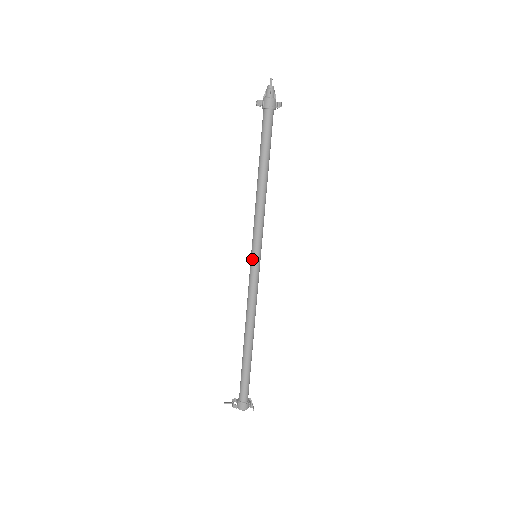
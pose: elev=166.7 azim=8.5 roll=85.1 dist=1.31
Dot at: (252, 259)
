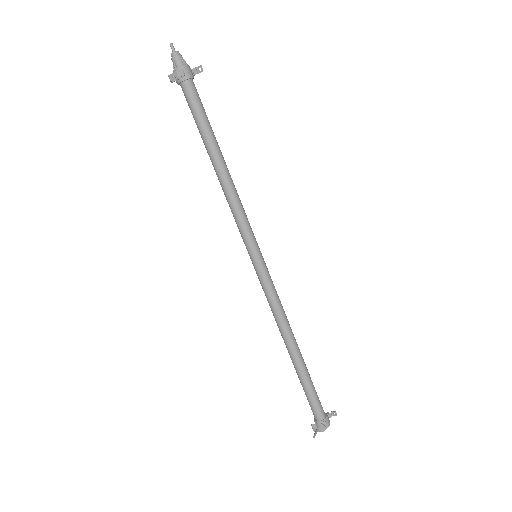
Dot at: (258, 260)
